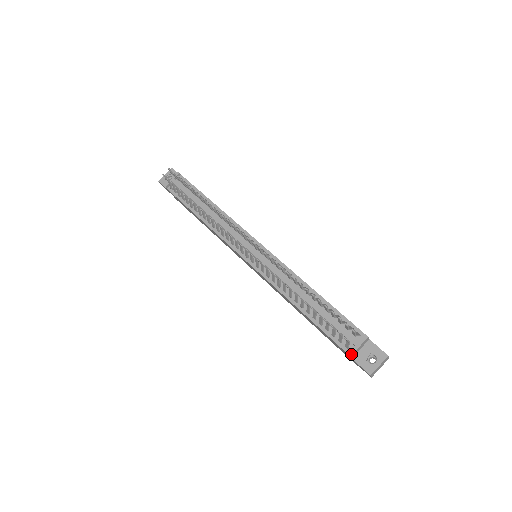
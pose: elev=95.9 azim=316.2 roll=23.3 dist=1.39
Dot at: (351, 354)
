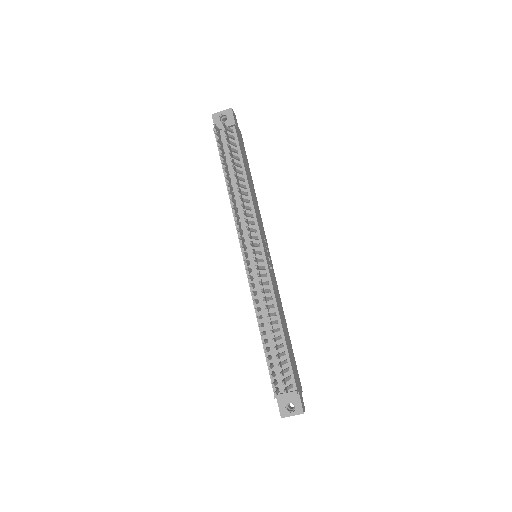
Dot at: (276, 397)
